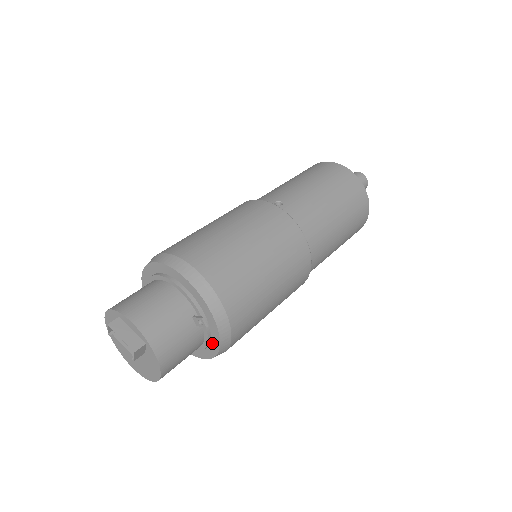
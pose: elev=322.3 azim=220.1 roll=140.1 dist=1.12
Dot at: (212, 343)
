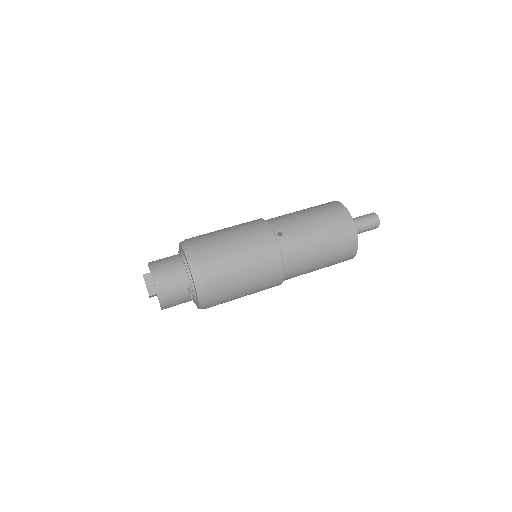
Dot at: (197, 303)
